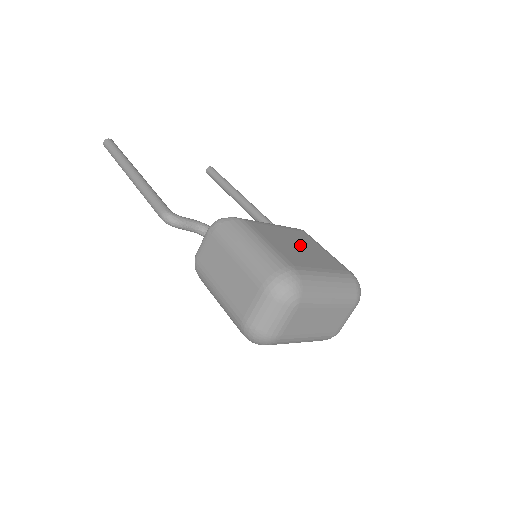
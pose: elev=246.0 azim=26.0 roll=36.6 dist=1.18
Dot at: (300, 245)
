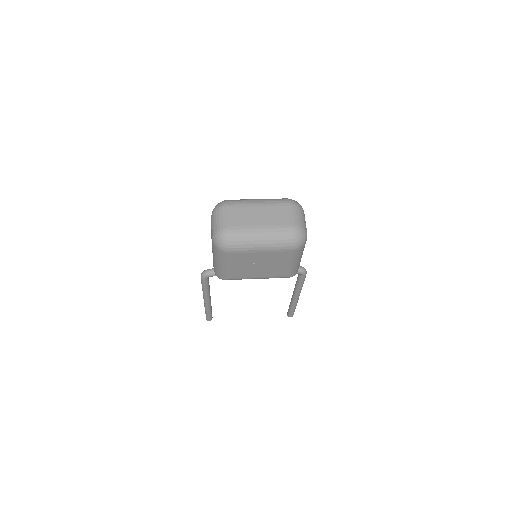
Dot at: occluded
